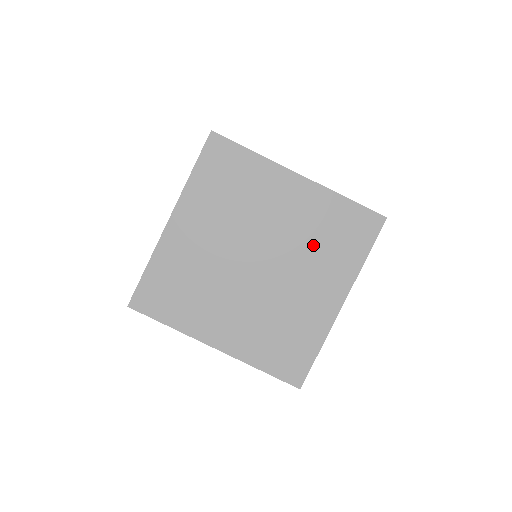
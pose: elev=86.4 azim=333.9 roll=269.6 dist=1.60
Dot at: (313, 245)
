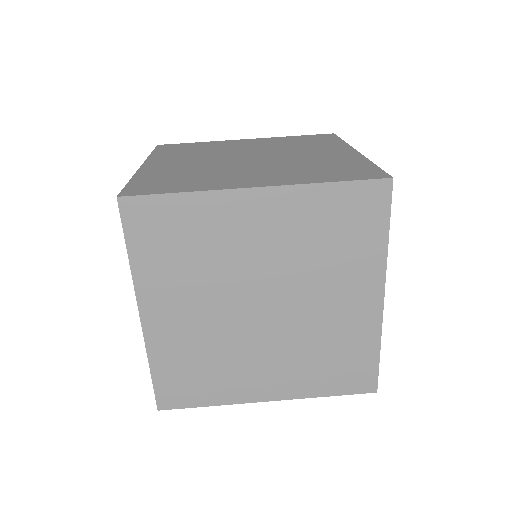
Dot at: (314, 347)
